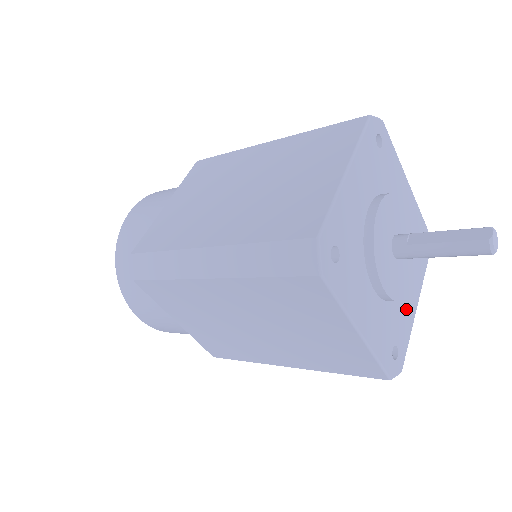
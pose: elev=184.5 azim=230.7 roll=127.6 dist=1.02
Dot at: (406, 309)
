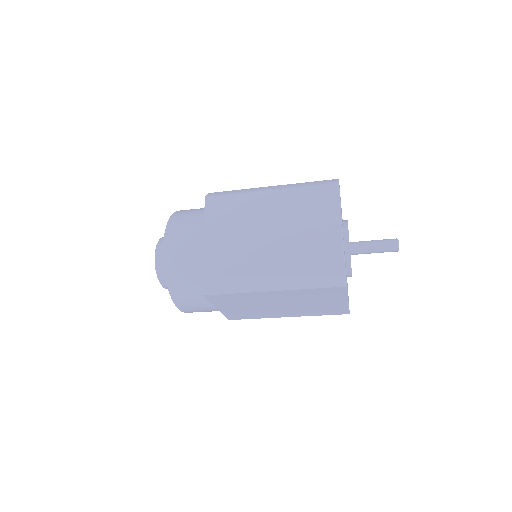
Dot at: occluded
